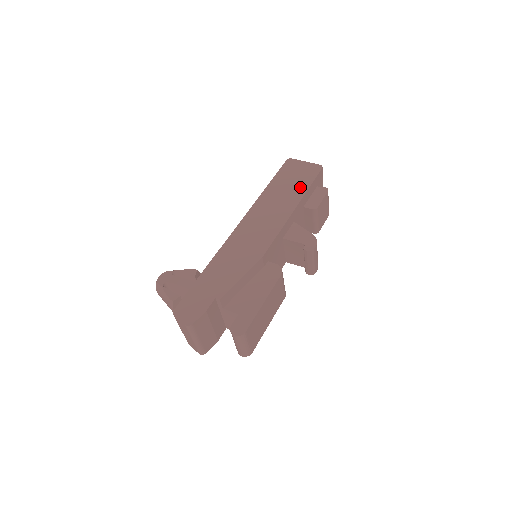
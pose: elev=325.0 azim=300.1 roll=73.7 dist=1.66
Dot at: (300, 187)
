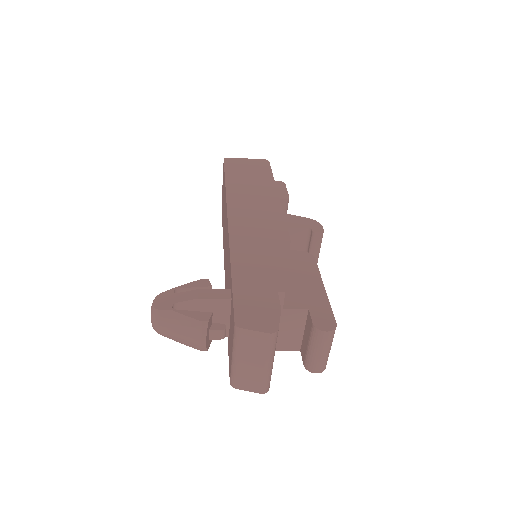
Dot at: (264, 177)
